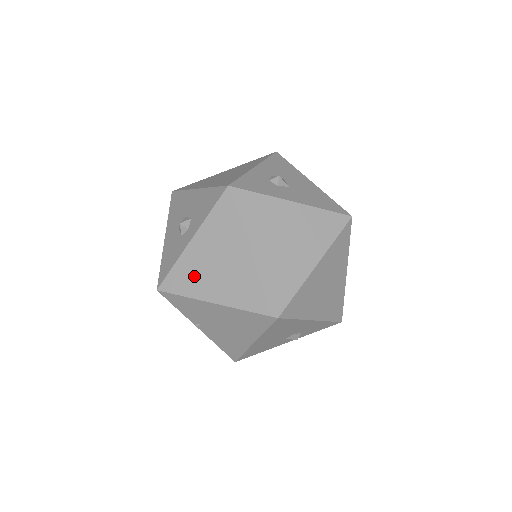
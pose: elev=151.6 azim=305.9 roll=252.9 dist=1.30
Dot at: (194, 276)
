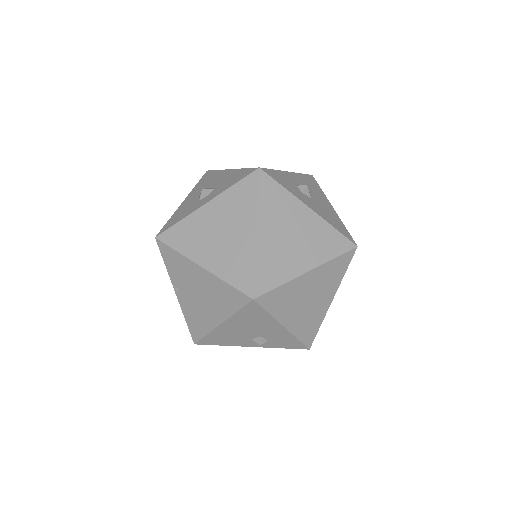
Dot at: (194, 236)
